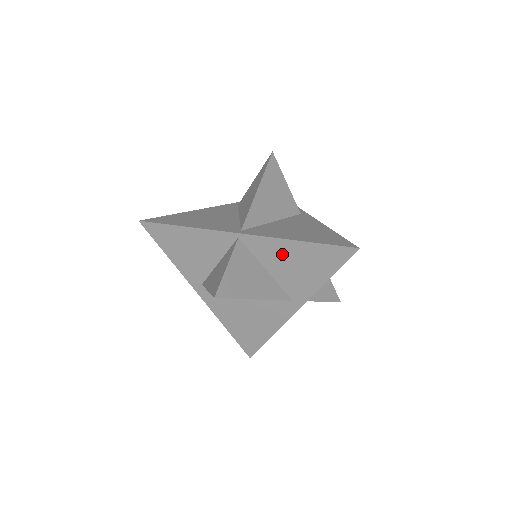
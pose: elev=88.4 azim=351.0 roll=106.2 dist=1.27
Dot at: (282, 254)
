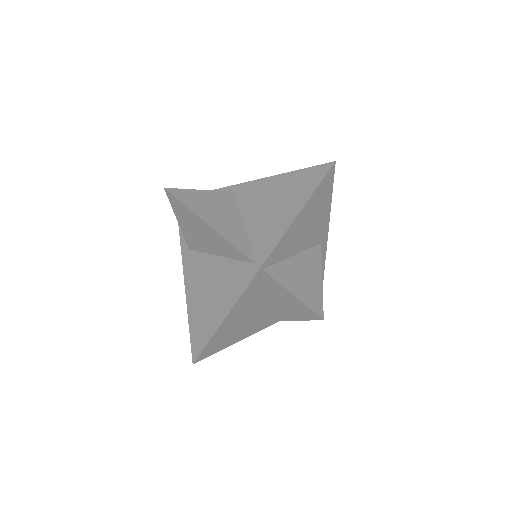
Dot at: (295, 235)
